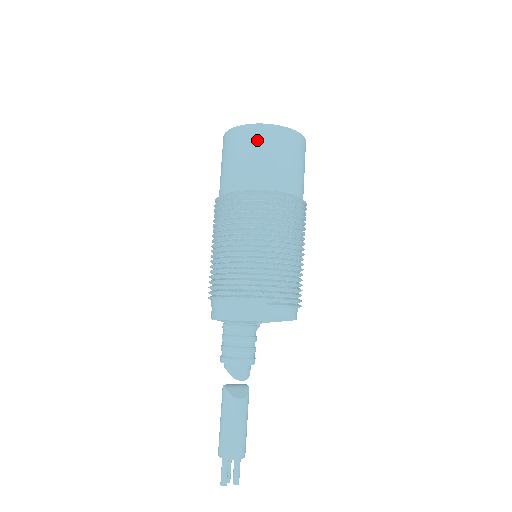
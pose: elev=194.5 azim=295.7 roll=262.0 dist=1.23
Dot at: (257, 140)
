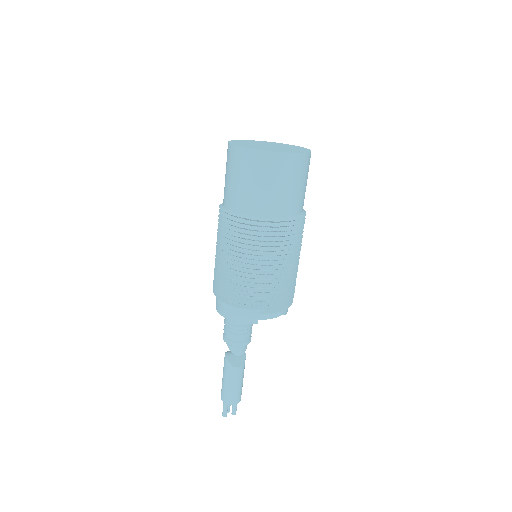
Dot at: (259, 167)
